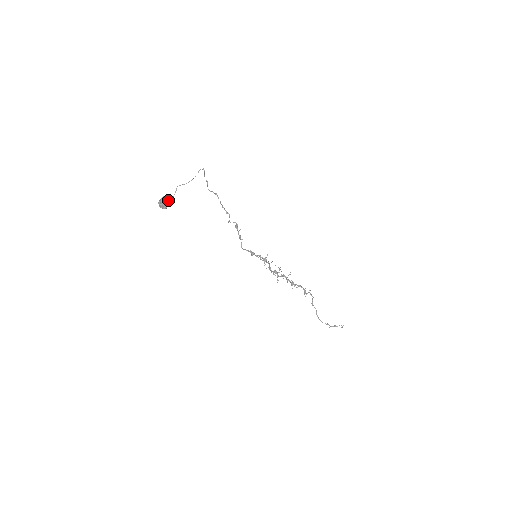
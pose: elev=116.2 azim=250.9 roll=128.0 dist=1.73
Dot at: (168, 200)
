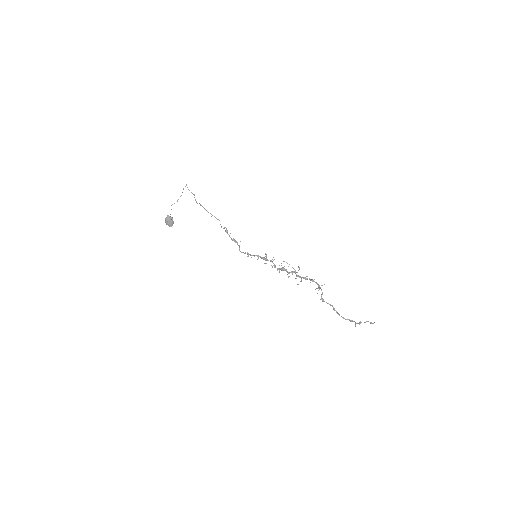
Dot at: (169, 219)
